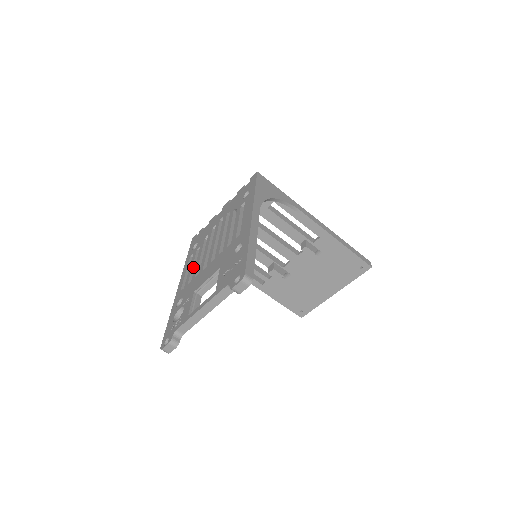
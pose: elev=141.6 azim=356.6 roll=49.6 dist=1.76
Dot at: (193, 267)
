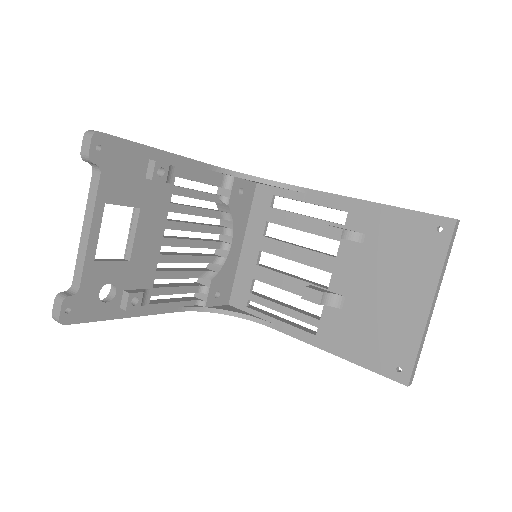
Dot at: (173, 284)
